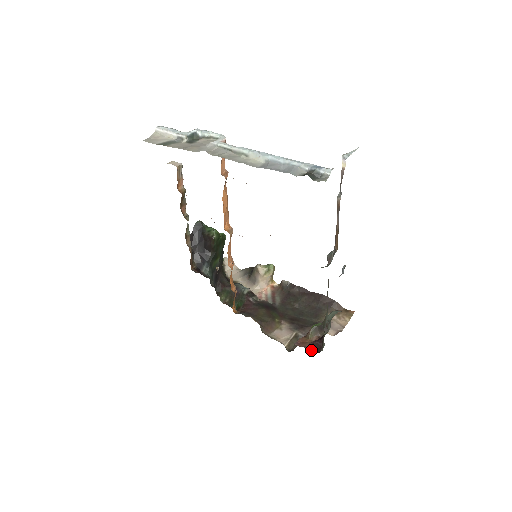
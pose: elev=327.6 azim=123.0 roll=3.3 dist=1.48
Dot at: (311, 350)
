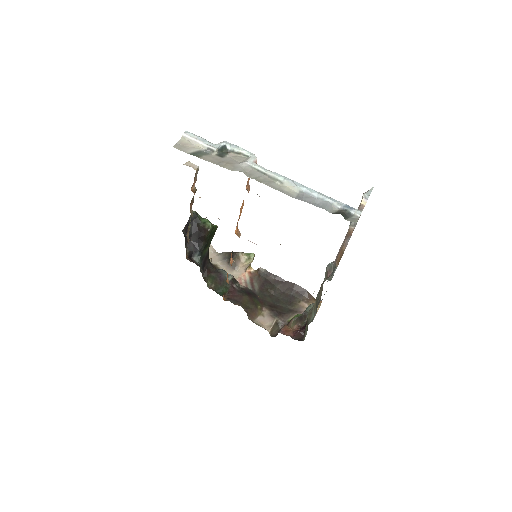
Dot at: (295, 339)
